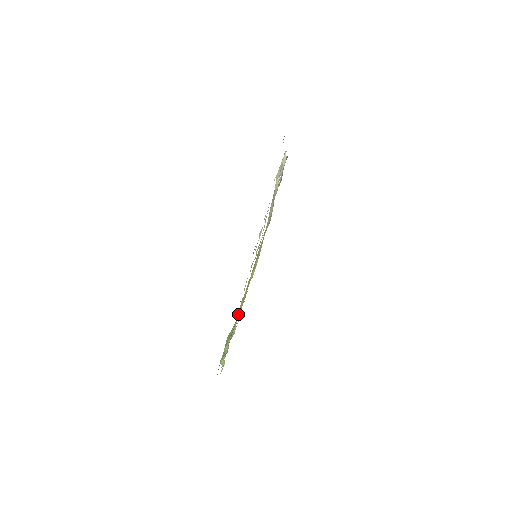
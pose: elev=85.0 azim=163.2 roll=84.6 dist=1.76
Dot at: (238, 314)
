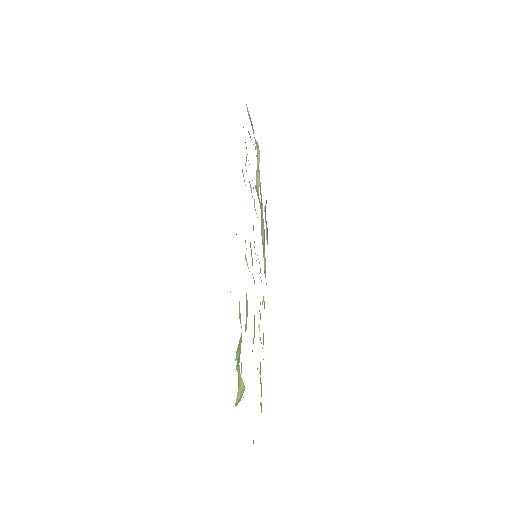
Dot at: occluded
